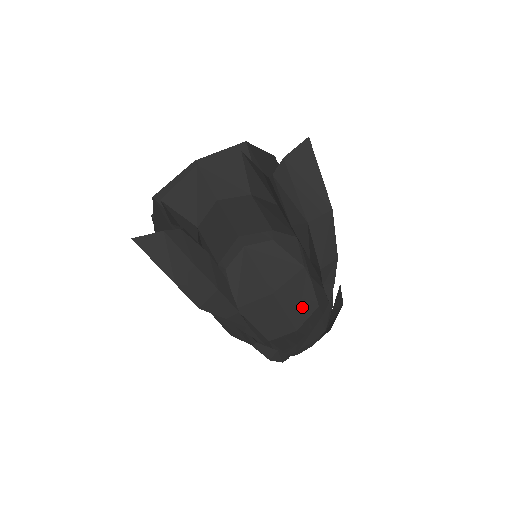
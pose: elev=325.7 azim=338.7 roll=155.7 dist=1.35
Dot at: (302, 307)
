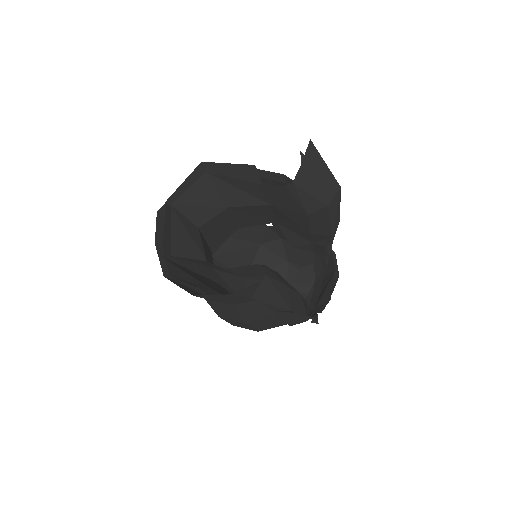
Dot at: occluded
